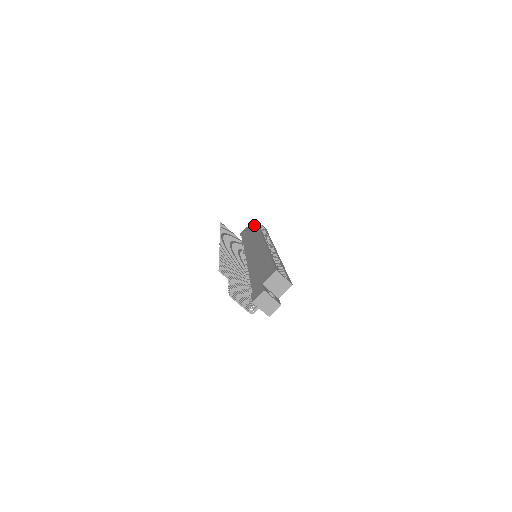
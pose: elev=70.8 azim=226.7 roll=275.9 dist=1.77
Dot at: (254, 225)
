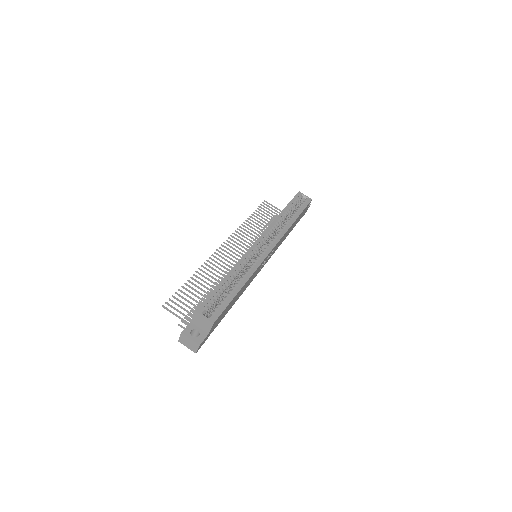
Dot at: occluded
